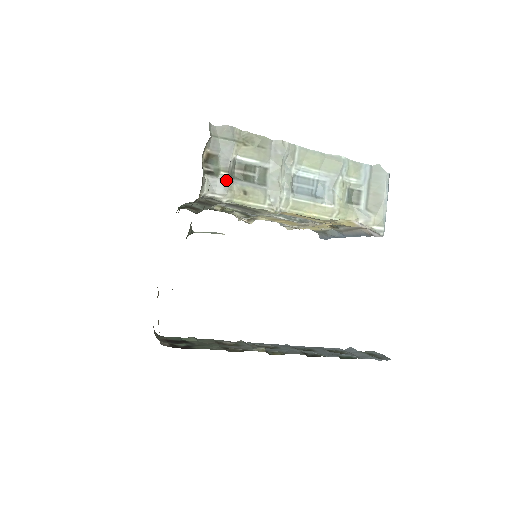
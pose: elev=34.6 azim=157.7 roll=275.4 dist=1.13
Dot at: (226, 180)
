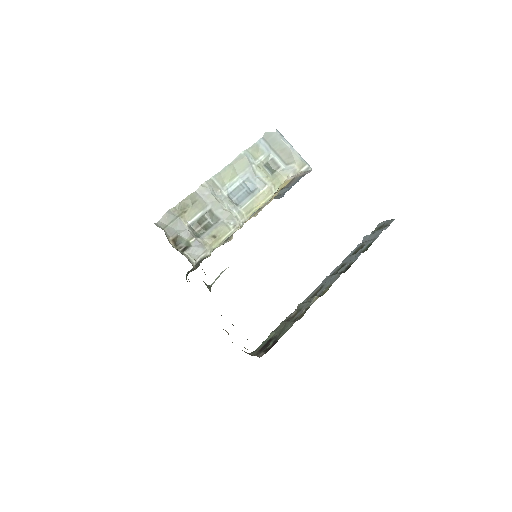
Dot at: (197, 243)
